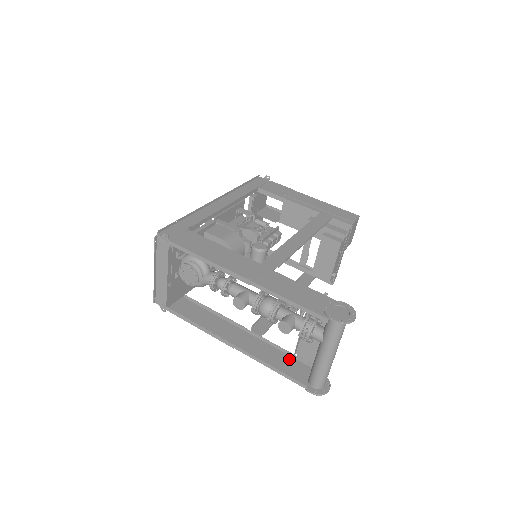
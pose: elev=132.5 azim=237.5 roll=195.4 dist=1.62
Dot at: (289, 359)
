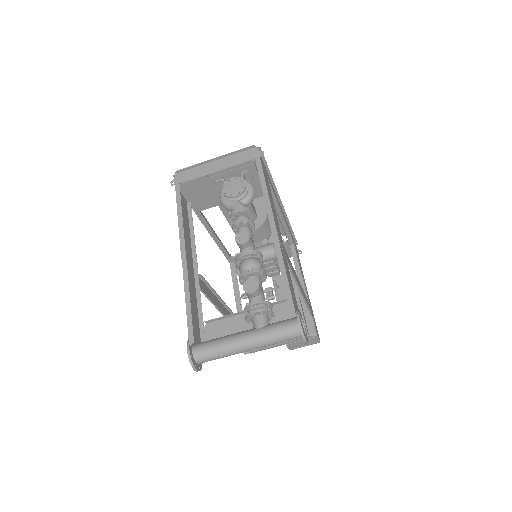
Dot at: (197, 319)
